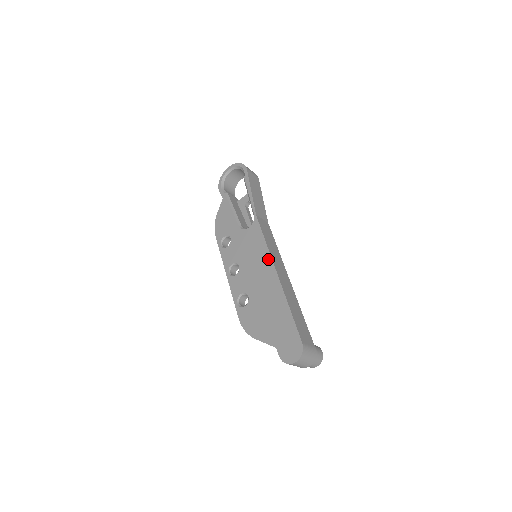
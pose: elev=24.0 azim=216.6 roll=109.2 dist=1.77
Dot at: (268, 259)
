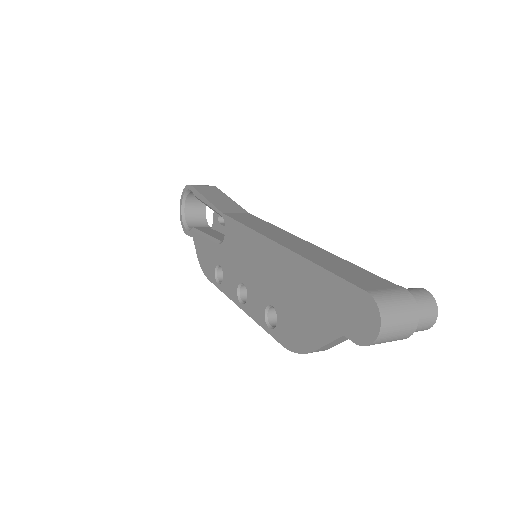
Dot at: (259, 240)
